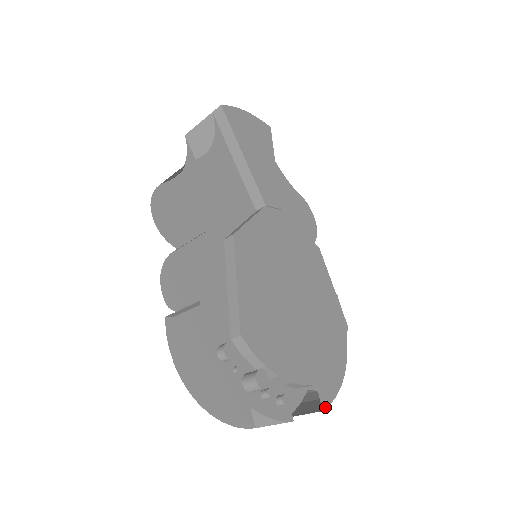
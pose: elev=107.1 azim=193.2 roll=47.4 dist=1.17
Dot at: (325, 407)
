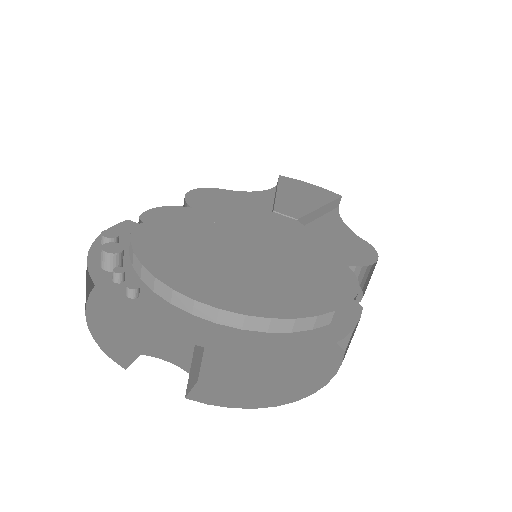
Dot at: (205, 346)
